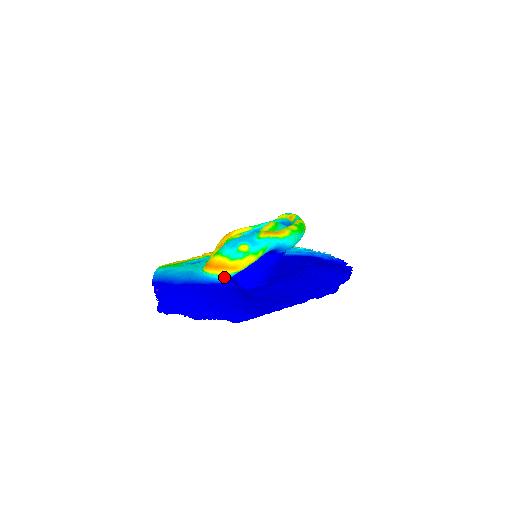
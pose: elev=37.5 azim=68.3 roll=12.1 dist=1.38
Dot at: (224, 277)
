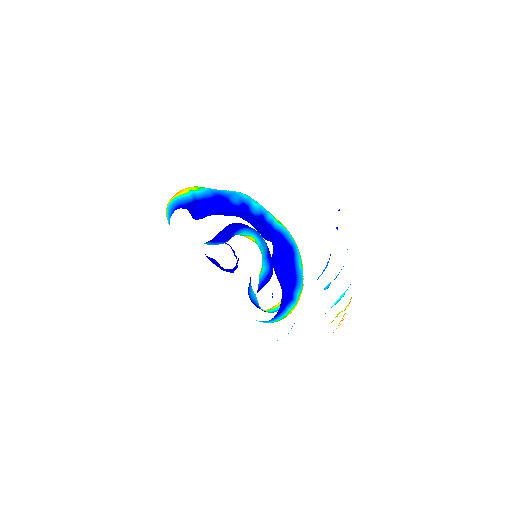
Dot at: (174, 201)
